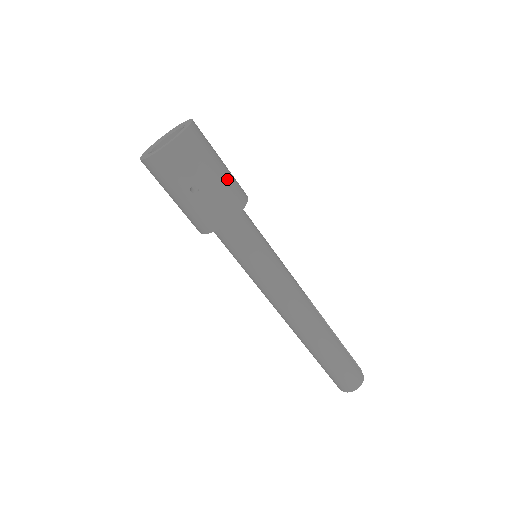
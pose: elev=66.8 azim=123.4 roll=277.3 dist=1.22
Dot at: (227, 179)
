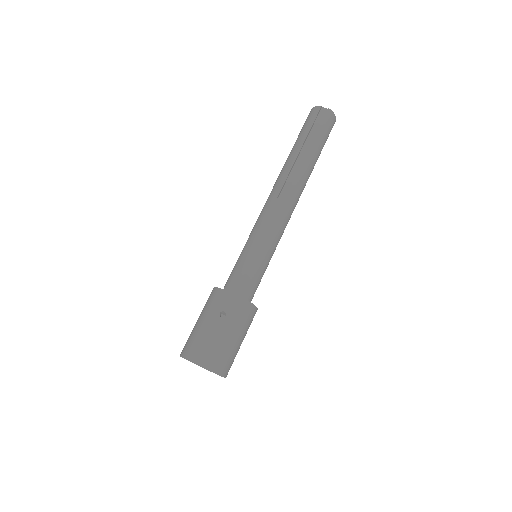
Dot at: (232, 323)
